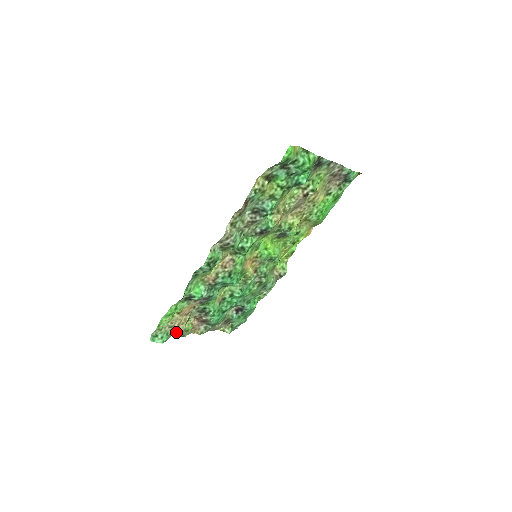
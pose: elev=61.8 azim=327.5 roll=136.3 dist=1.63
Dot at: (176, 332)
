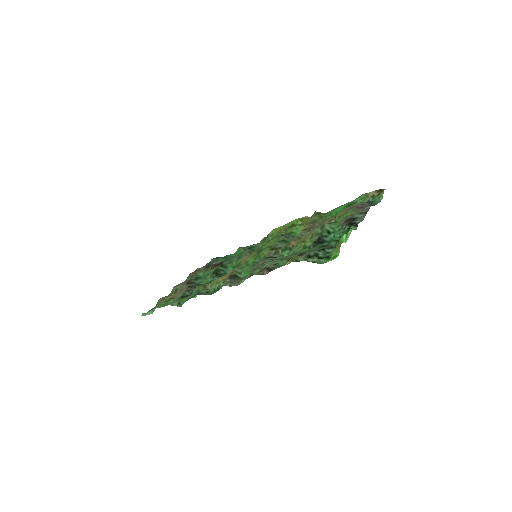
Dot at: (163, 298)
